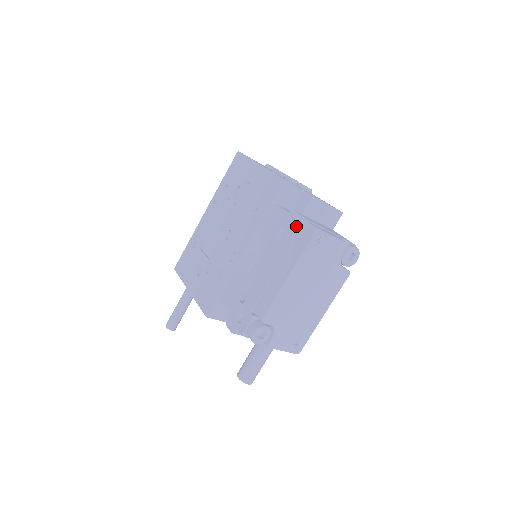
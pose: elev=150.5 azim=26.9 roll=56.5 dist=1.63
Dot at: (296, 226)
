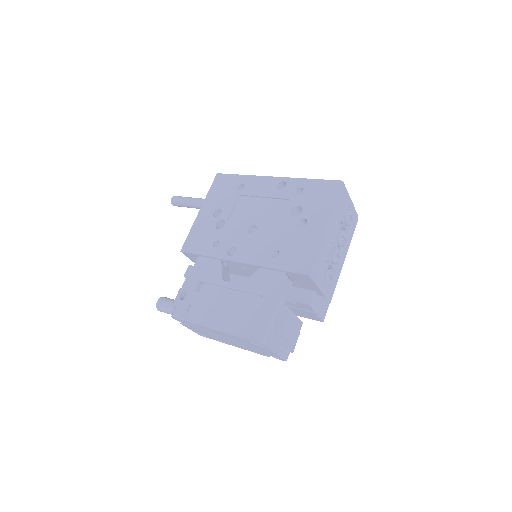
Dot at: (263, 317)
